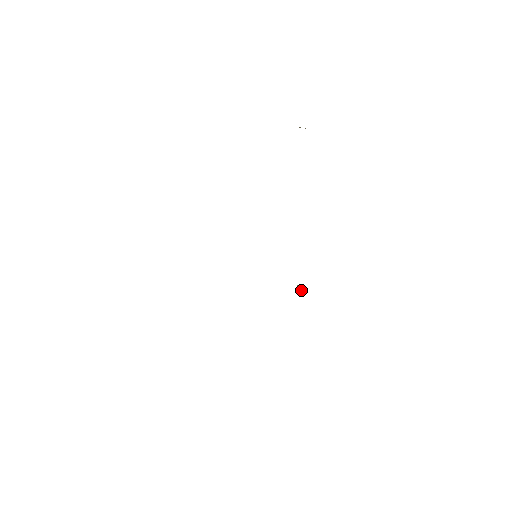
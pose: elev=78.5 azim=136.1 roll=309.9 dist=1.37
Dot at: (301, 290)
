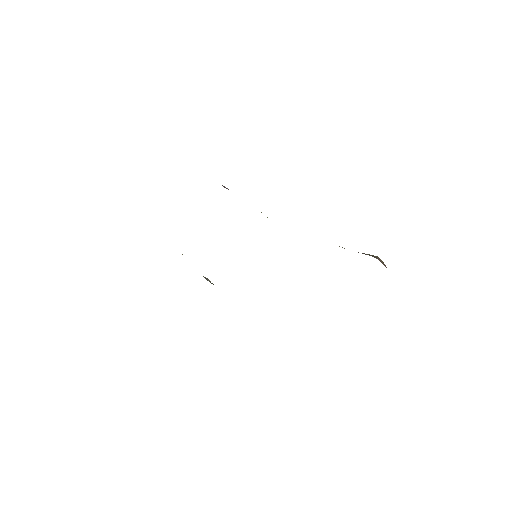
Dot at: occluded
